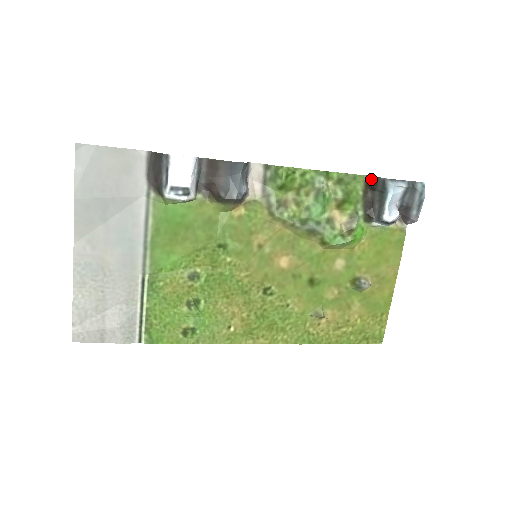
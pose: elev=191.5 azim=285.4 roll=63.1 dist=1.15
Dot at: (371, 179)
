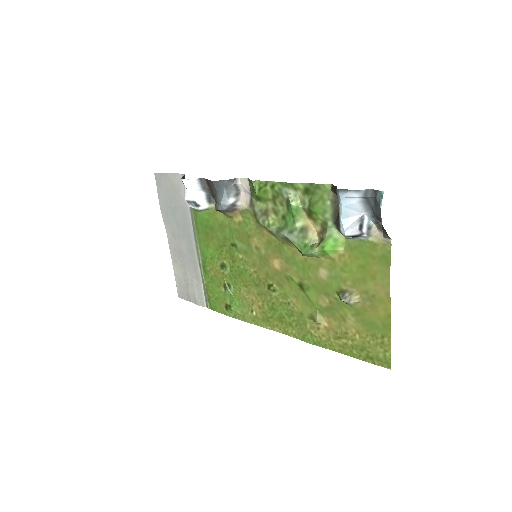
Dot at: (333, 188)
